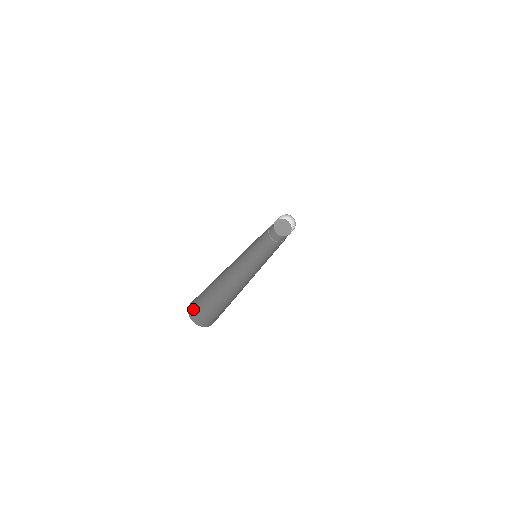
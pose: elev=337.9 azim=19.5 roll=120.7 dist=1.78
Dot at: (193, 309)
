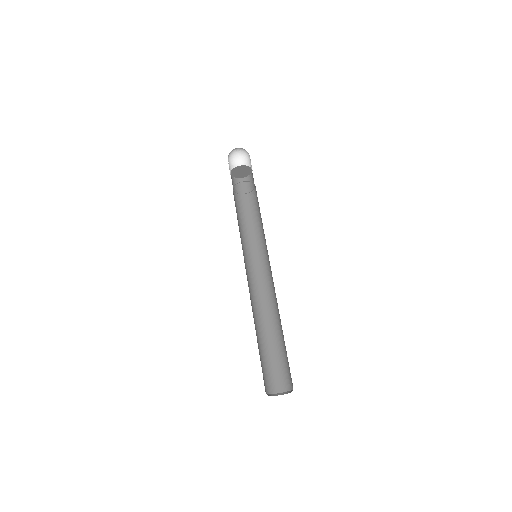
Dot at: occluded
